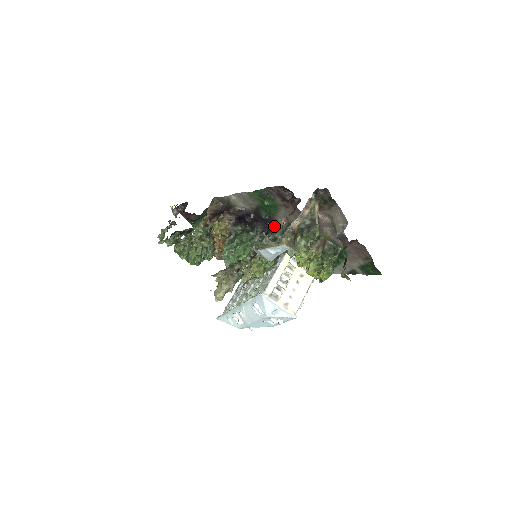
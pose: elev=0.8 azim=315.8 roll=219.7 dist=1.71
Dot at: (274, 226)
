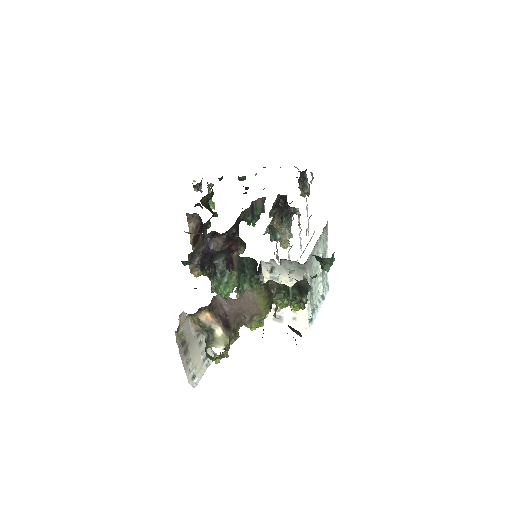
Dot at: (231, 256)
